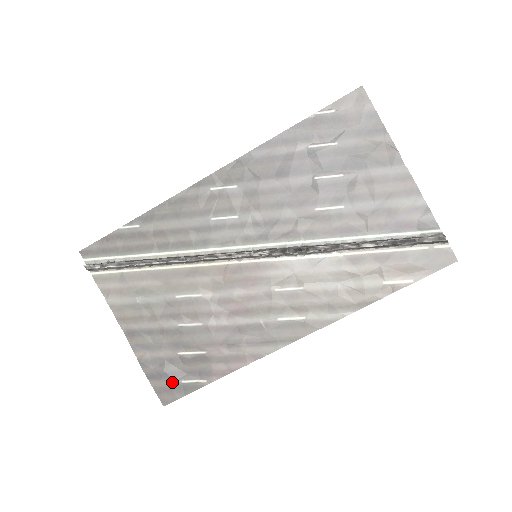
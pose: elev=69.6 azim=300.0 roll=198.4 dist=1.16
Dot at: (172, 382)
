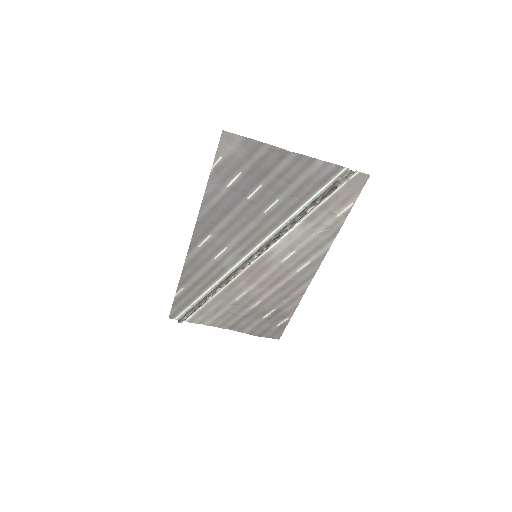
Dot at: (273, 330)
